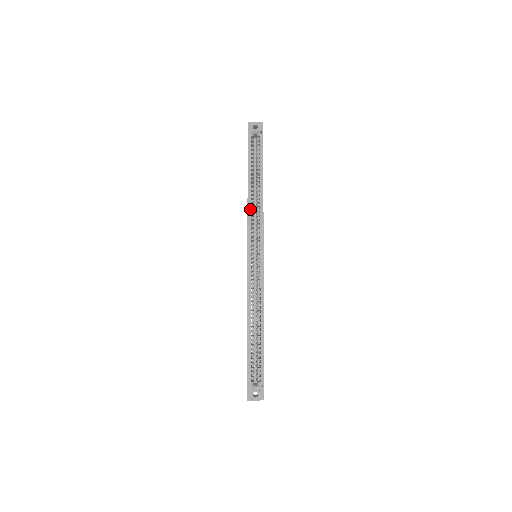
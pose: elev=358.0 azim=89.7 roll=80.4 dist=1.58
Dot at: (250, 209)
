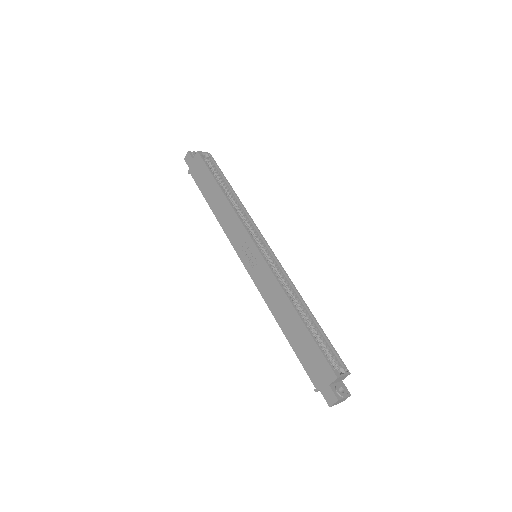
Dot at: (234, 210)
